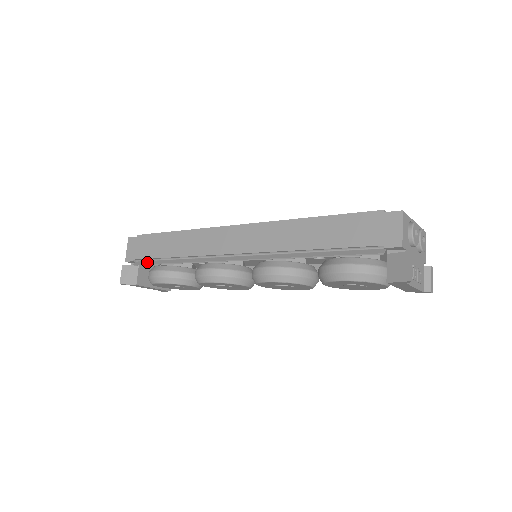
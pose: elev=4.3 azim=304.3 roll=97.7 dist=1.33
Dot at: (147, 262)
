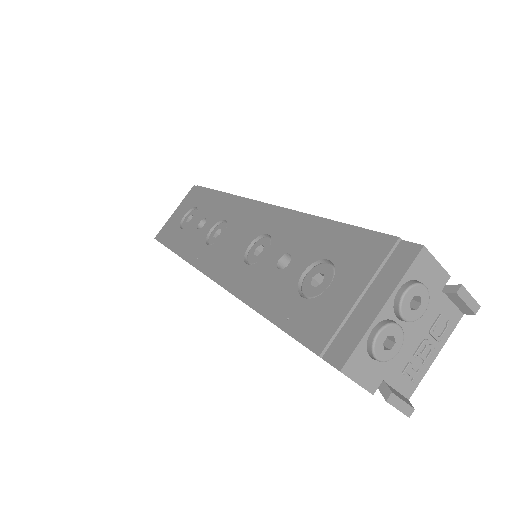
Dot at: occluded
